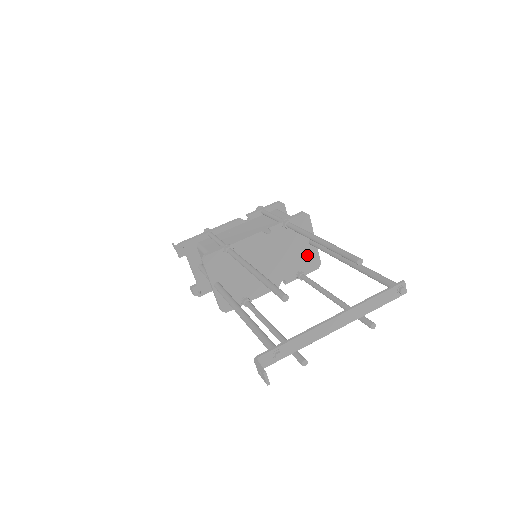
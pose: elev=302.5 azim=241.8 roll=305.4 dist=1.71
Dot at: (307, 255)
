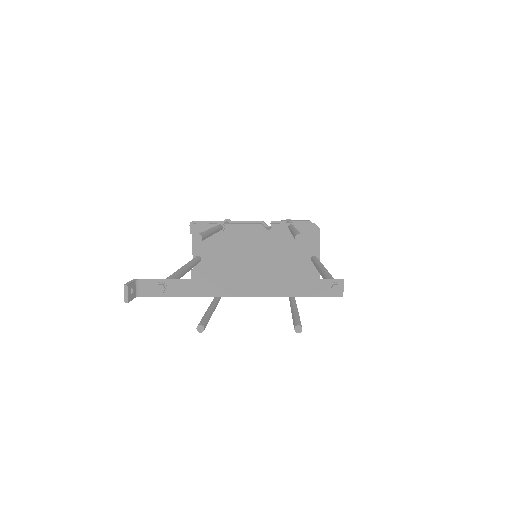
Dot at: (305, 272)
